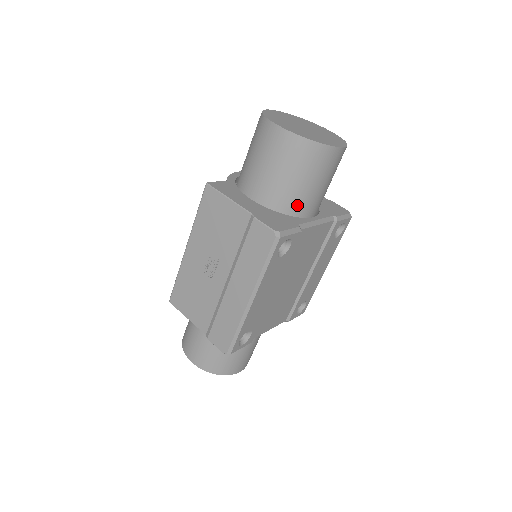
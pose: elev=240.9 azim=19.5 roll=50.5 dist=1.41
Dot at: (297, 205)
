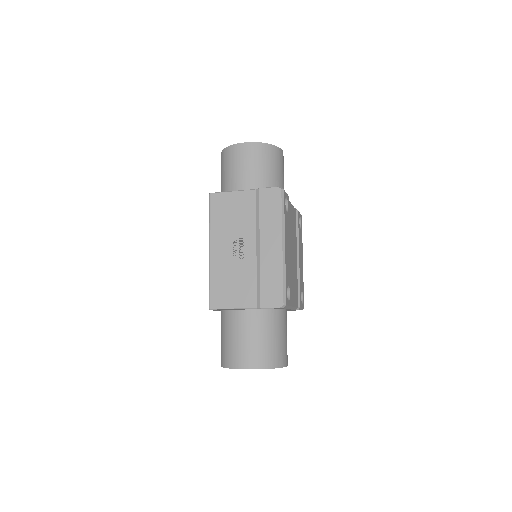
Dot at: occluded
